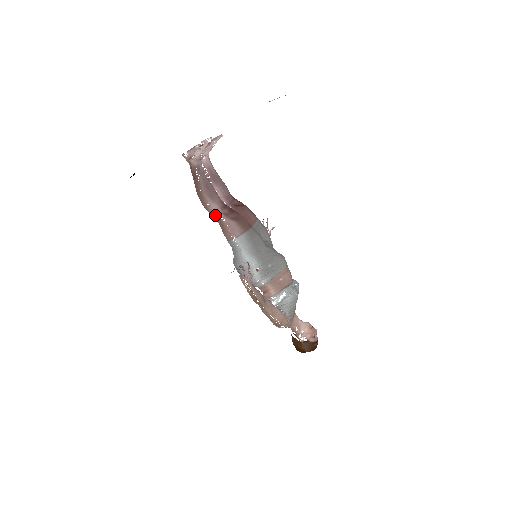
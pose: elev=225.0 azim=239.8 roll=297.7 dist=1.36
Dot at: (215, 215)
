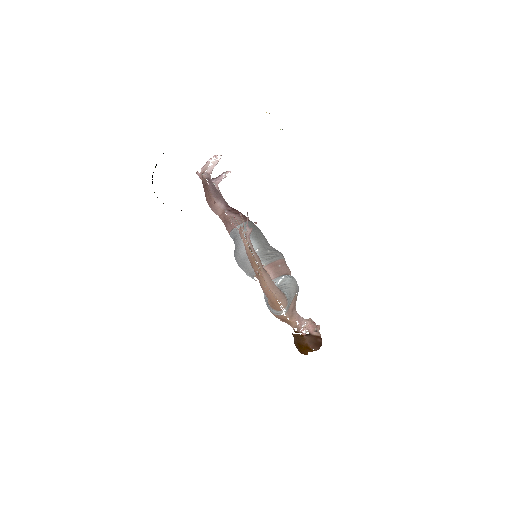
Dot at: (220, 212)
